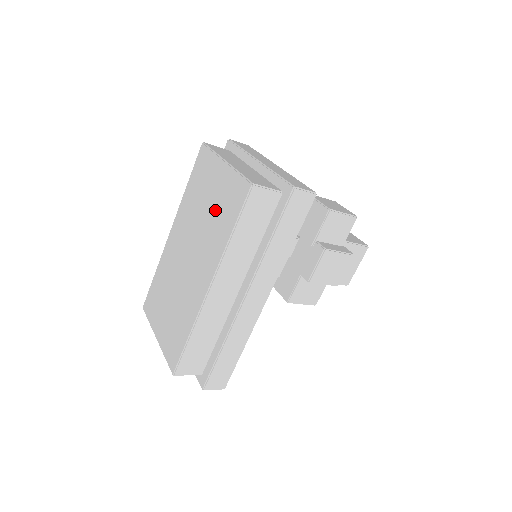
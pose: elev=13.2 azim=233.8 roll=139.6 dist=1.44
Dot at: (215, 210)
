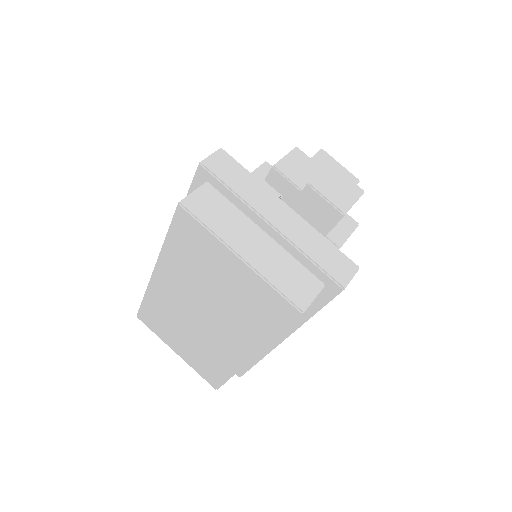
Dot at: (238, 301)
